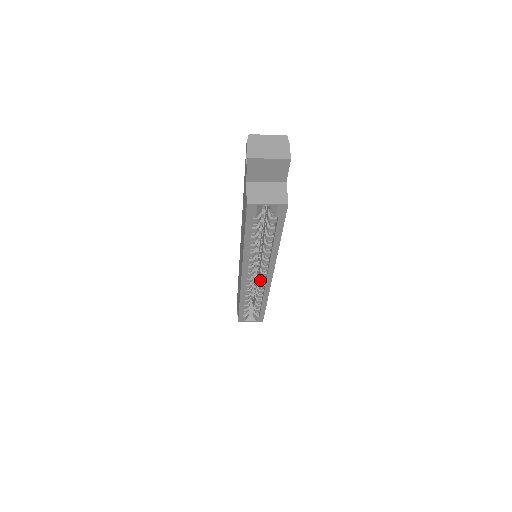
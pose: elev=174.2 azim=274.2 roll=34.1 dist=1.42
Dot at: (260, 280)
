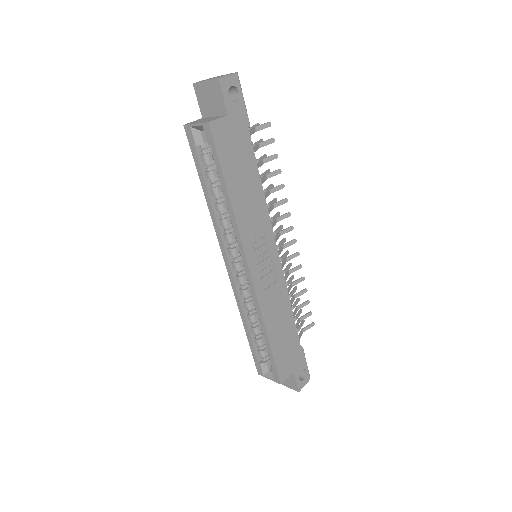
Dot at: occluded
